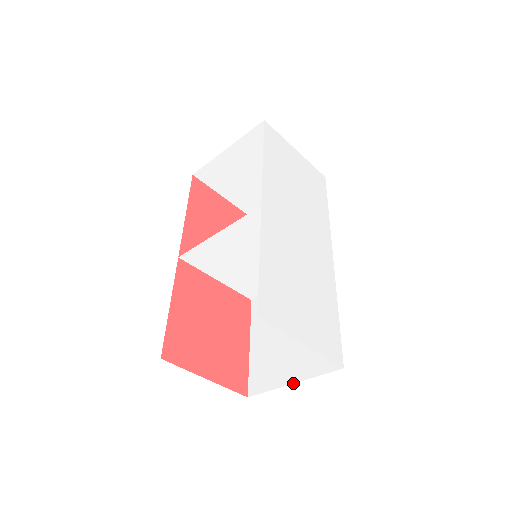
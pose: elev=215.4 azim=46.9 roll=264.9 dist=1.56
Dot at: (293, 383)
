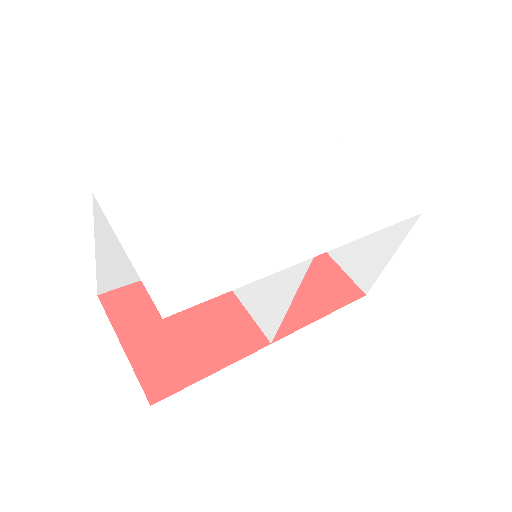
Dot at: occluded
